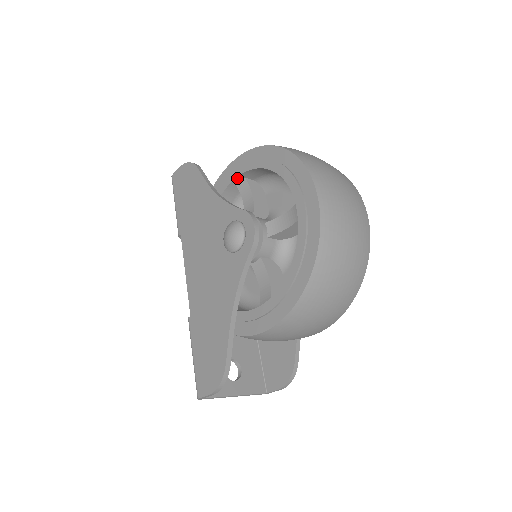
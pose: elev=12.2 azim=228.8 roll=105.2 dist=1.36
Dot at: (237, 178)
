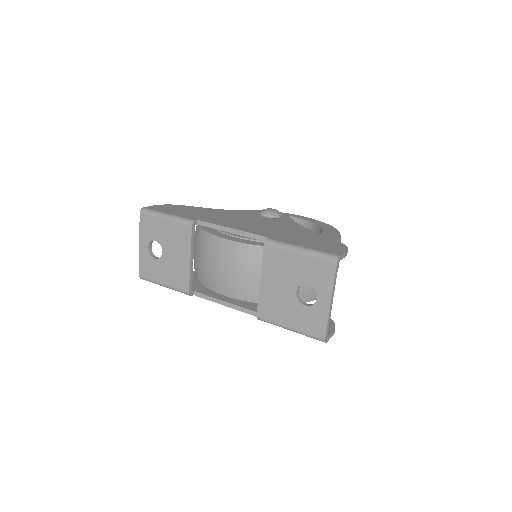
Dot at: occluded
